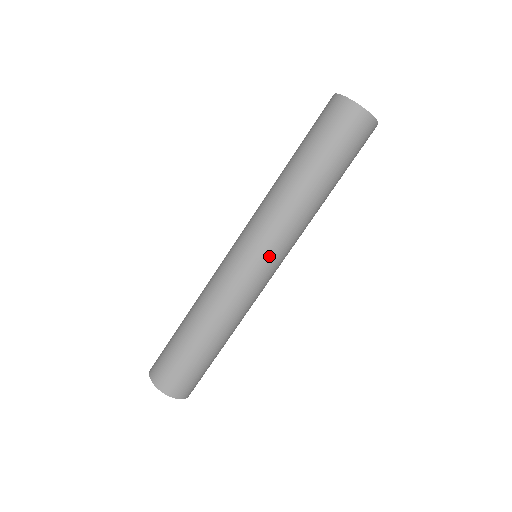
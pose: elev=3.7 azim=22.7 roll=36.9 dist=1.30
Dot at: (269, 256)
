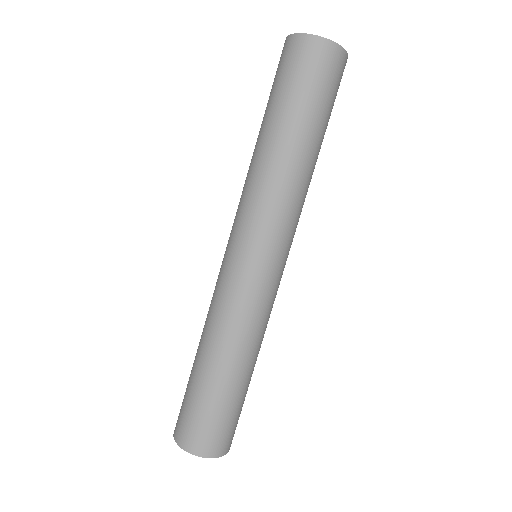
Dot at: (279, 251)
